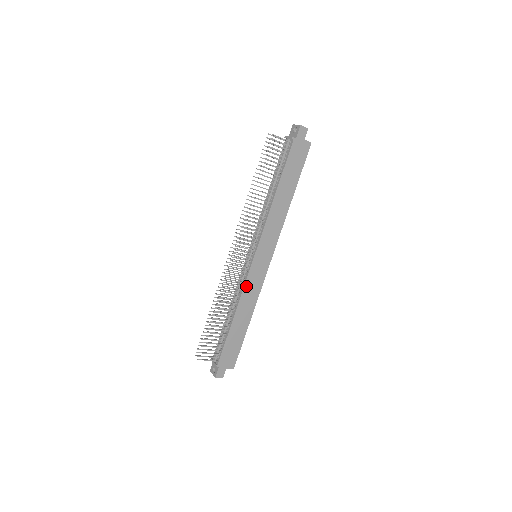
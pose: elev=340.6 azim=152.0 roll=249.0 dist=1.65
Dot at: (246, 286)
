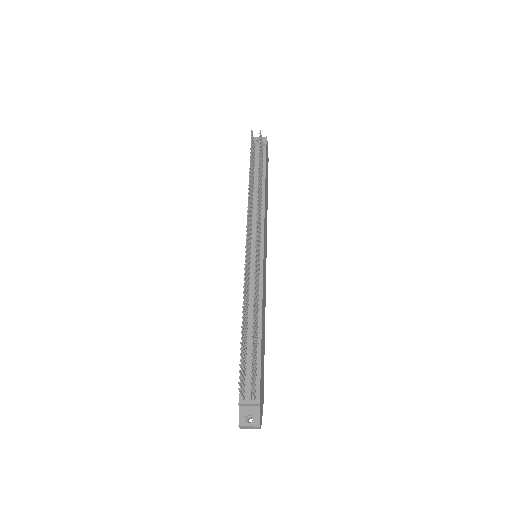
Dot at: (263, 287)
